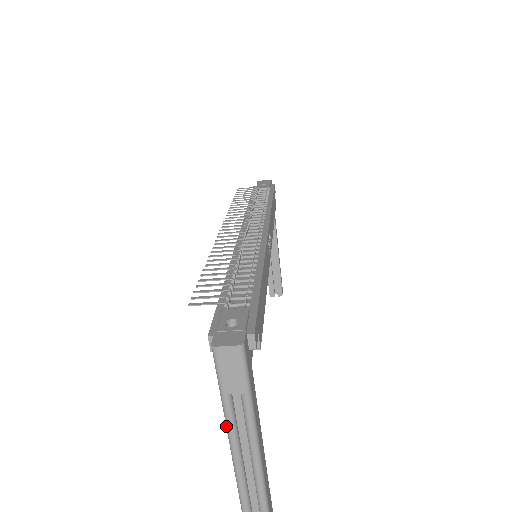
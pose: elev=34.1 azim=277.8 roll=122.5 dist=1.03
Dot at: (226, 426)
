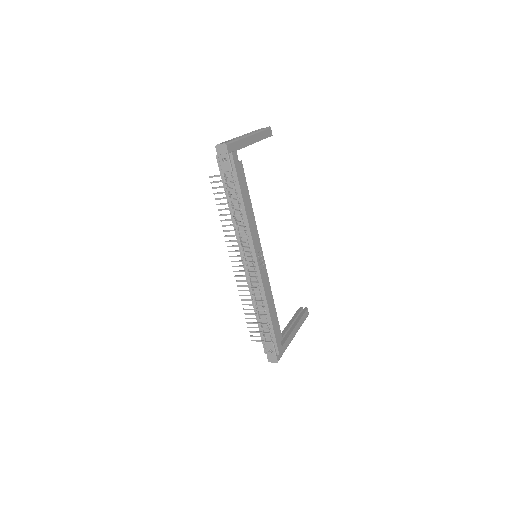
Dot at: occluded
